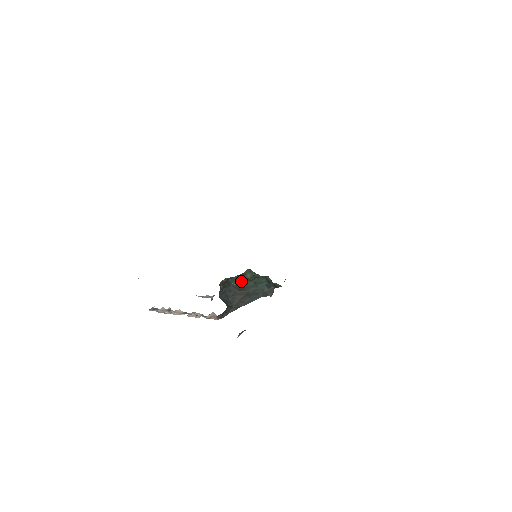
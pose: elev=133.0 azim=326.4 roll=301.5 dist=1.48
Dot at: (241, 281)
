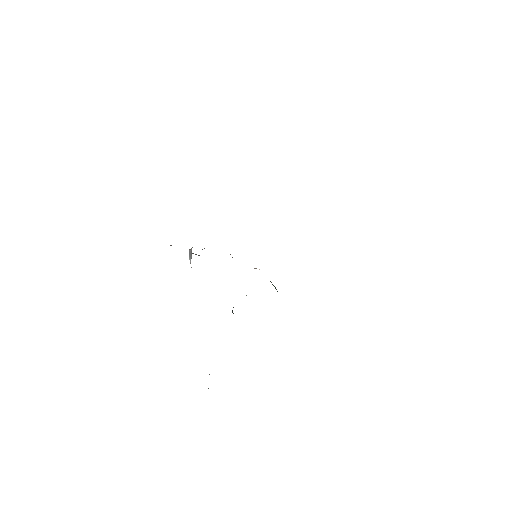
Dot at: occluded
